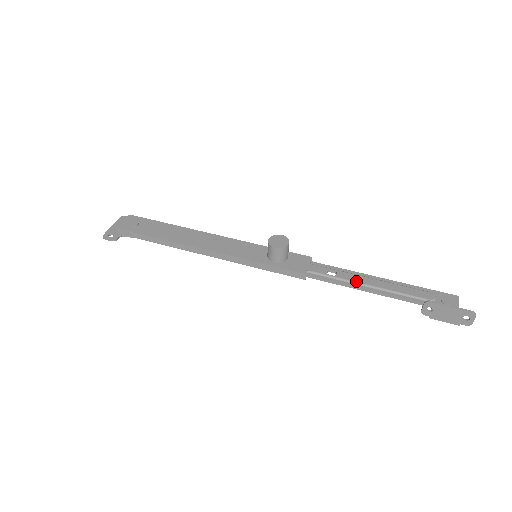
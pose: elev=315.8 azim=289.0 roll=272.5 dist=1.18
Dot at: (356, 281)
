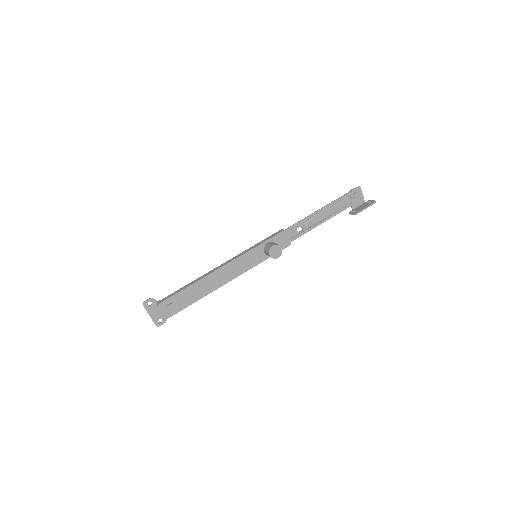
Dot at: (314, 224)
